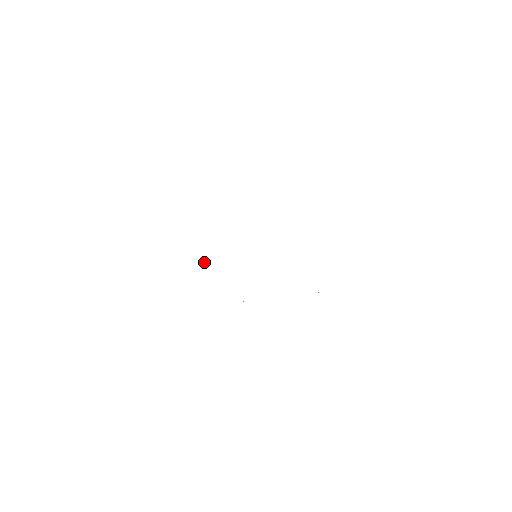
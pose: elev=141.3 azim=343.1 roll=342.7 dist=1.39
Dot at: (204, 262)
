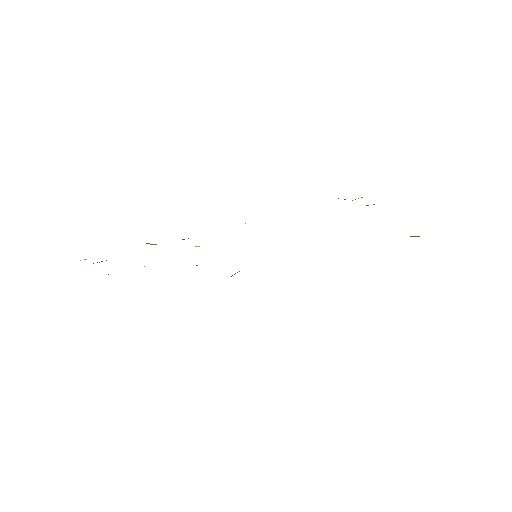
Dot at: (197, 246)
